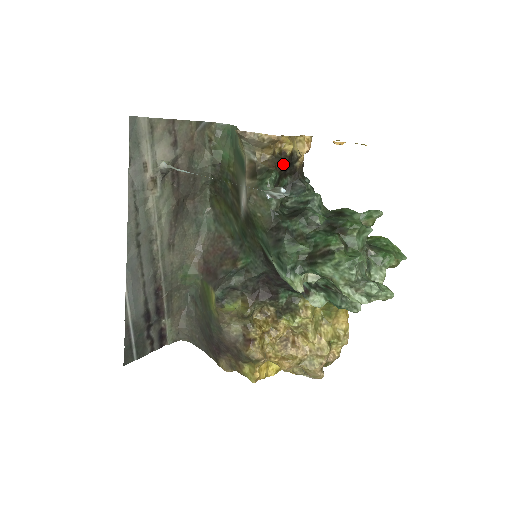
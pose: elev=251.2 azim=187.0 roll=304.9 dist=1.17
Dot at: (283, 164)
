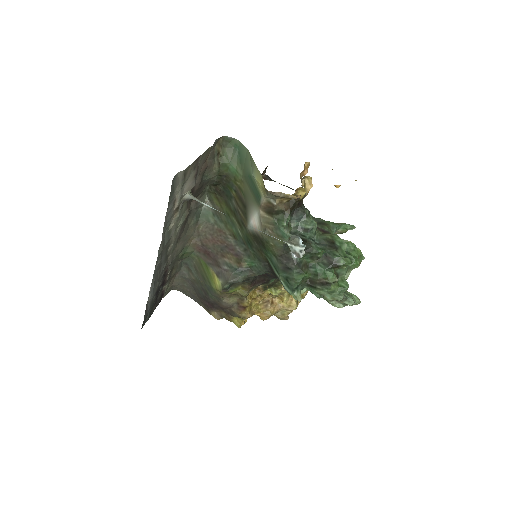
Dot at: (295, 206)
